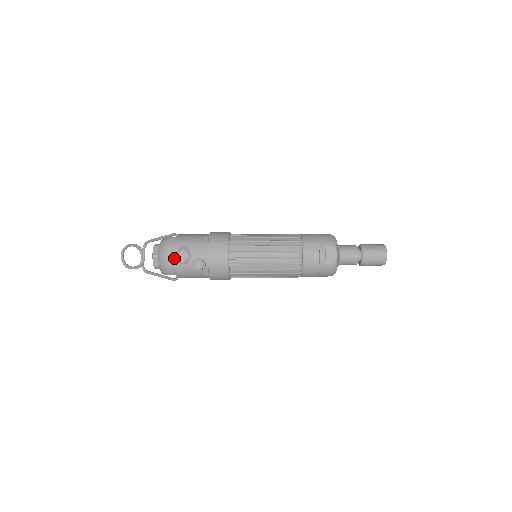
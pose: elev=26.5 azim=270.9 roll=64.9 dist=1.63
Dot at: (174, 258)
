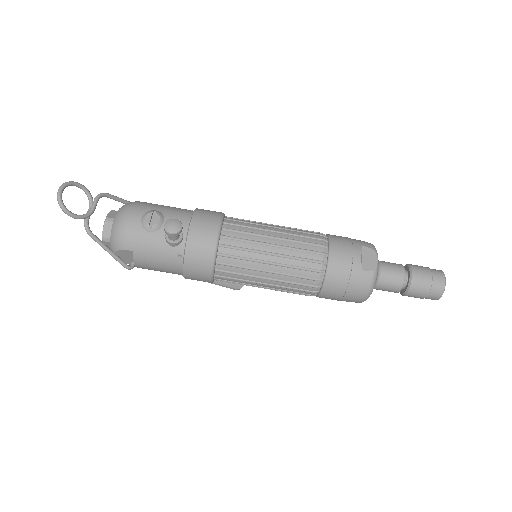
Dot at: (138, 220)
